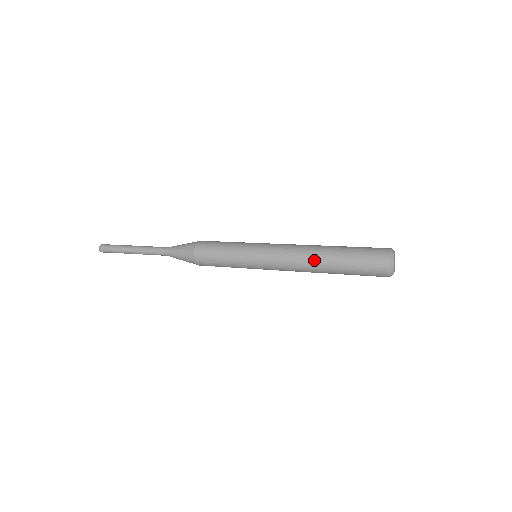
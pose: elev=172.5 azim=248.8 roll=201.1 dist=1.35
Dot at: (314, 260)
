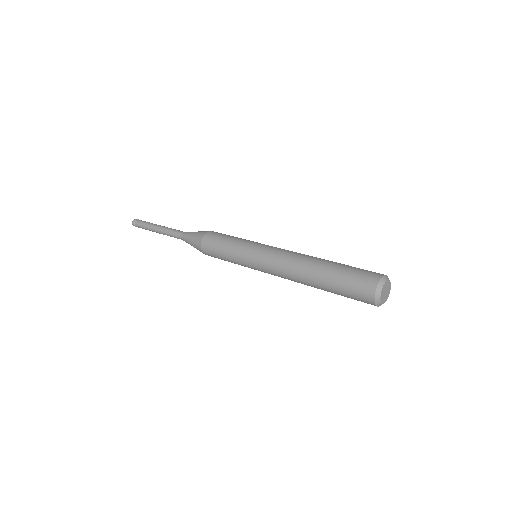
Dot at: (304, 266)
